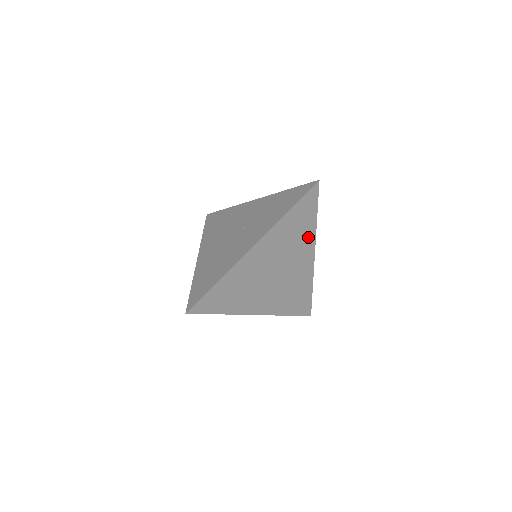
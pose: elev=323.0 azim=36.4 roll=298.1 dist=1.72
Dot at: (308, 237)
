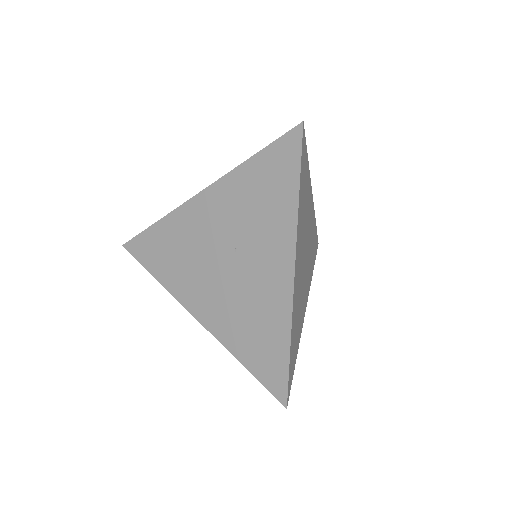
Dot at: (308, 191)
